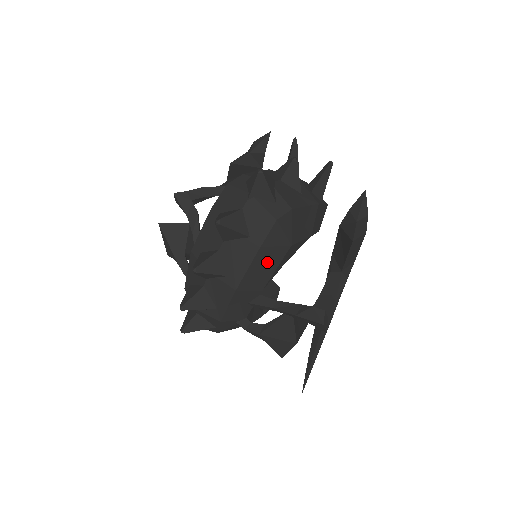
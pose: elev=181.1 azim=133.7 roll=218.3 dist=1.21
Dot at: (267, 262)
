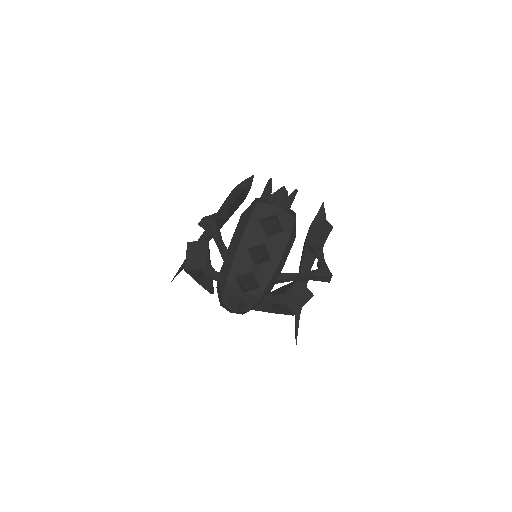
Dot at: (288, 248)
